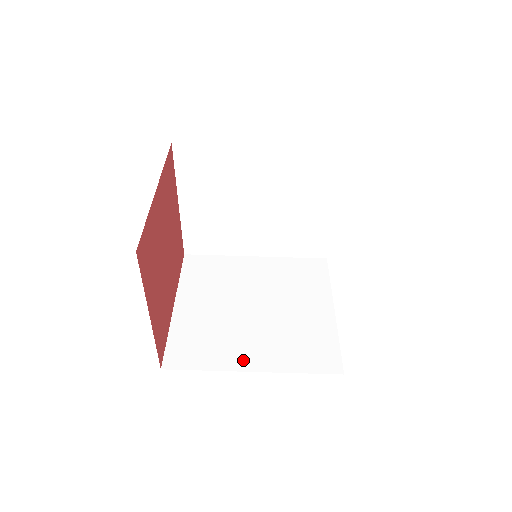
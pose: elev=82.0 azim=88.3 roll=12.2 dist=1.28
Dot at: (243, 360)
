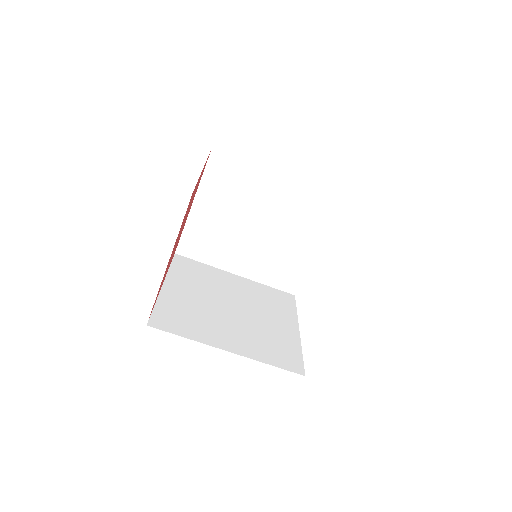
Dot at: (221, 341)
